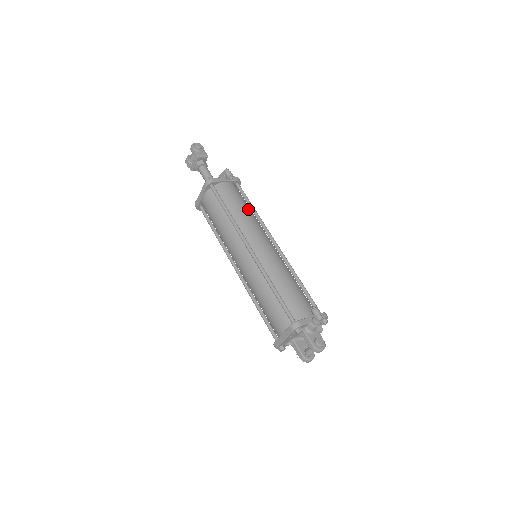
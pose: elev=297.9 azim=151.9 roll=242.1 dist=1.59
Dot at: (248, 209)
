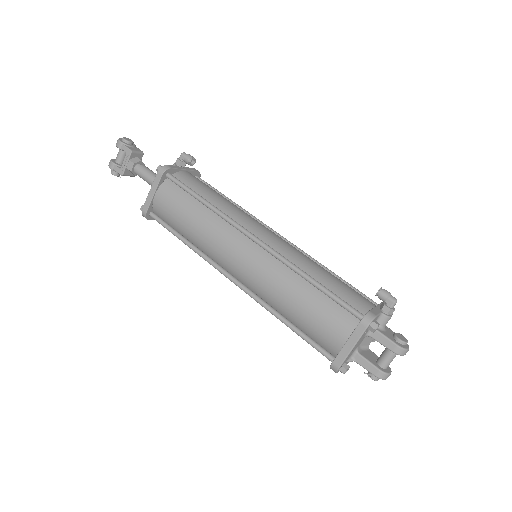
Dot at: (226, 199)
